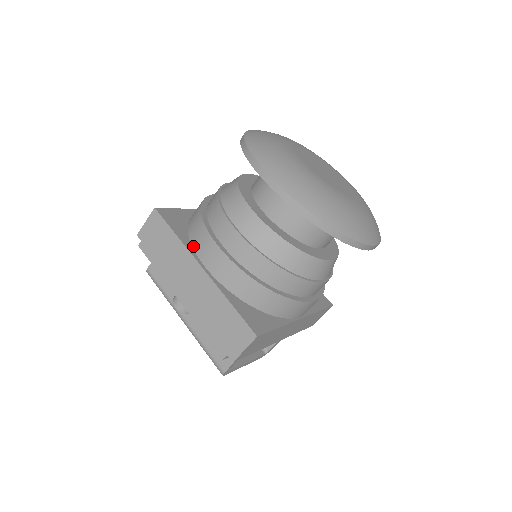
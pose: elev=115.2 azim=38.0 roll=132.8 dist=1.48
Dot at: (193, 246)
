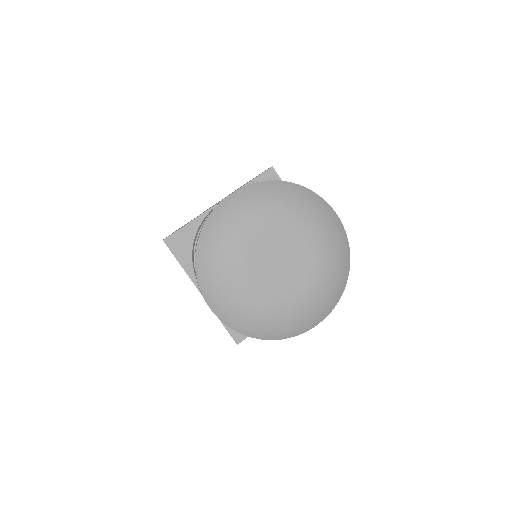
Dot at: (194, 273)
